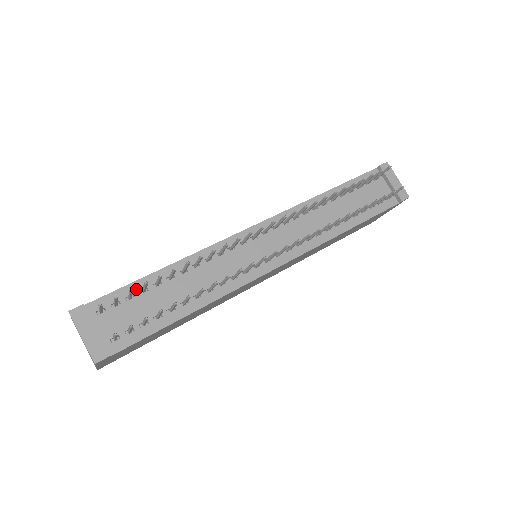
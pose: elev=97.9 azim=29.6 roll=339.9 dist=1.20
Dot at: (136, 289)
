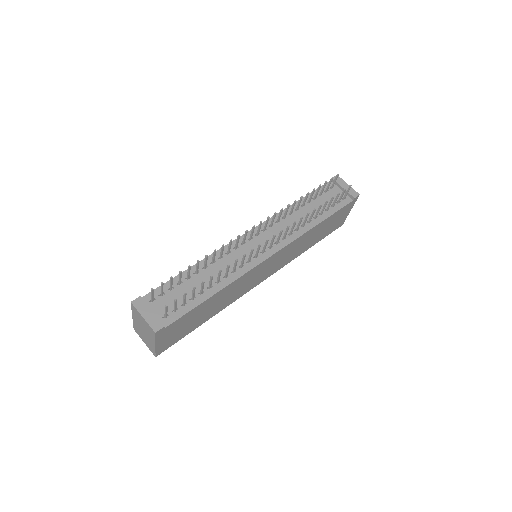
Dot at: (174, 283)
